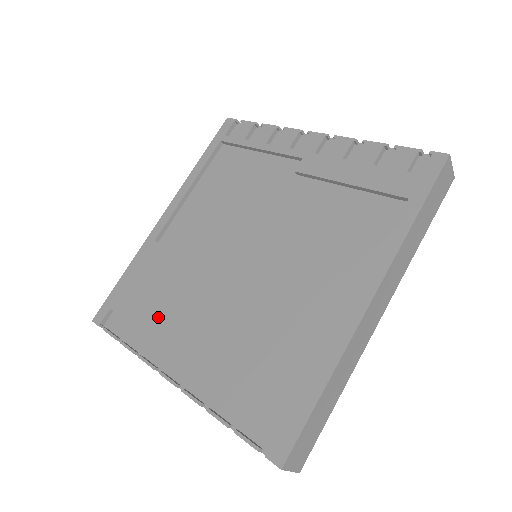
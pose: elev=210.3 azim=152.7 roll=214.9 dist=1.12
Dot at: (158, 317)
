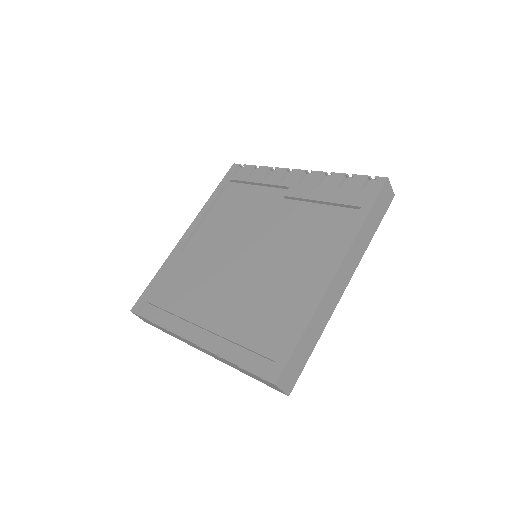
Dot at: (183, 302)
